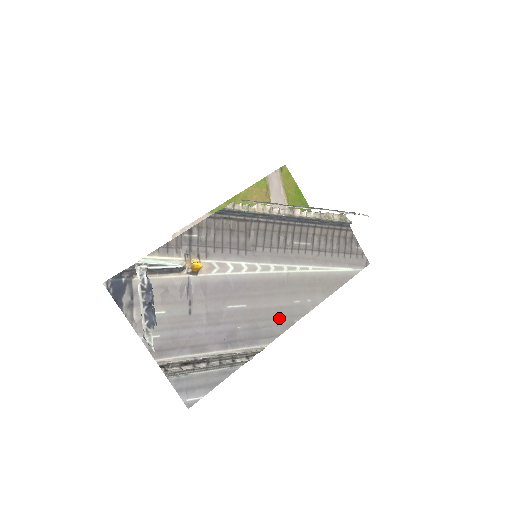
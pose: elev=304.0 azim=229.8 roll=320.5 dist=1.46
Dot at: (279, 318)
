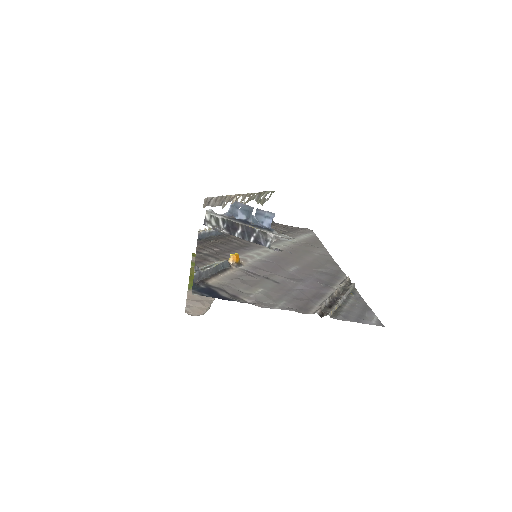
Dot at: (324, 264)
